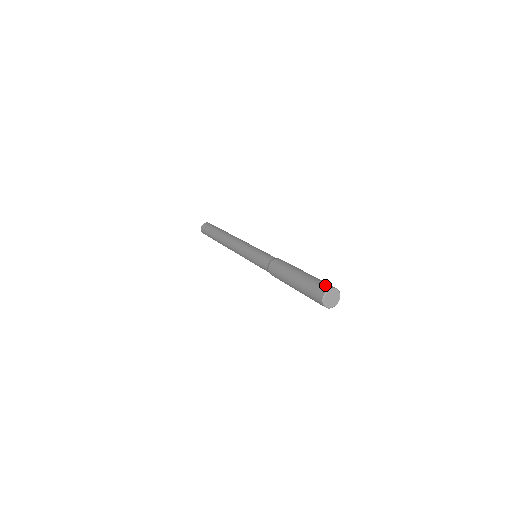
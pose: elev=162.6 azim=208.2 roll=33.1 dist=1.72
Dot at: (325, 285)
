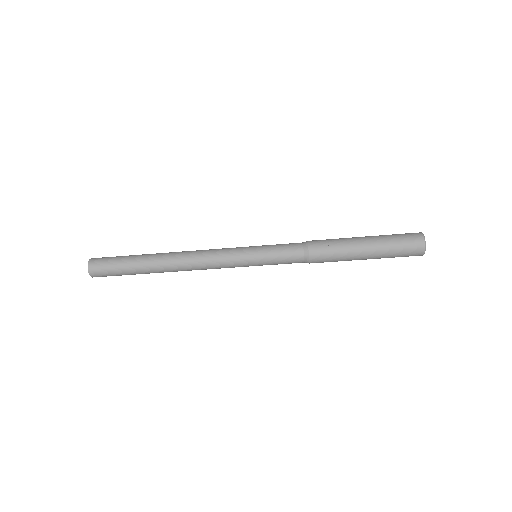
Dot at: occluded
